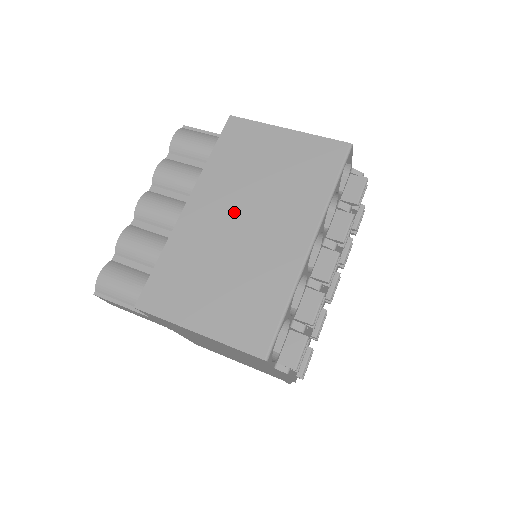
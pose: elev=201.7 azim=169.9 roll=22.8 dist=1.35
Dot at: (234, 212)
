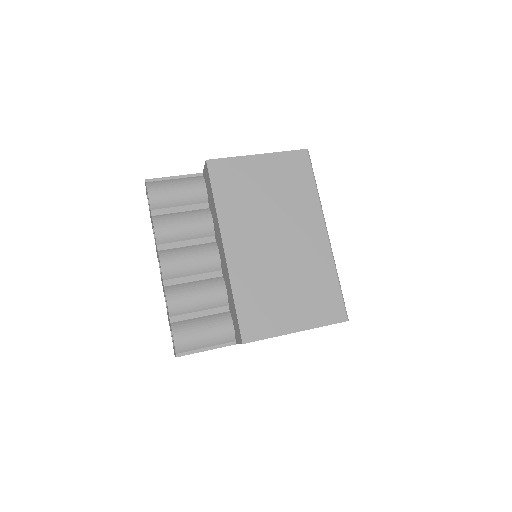
Dot at: (264, 236)
